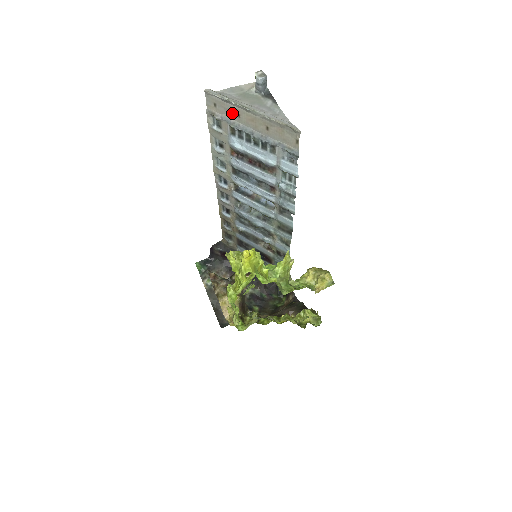
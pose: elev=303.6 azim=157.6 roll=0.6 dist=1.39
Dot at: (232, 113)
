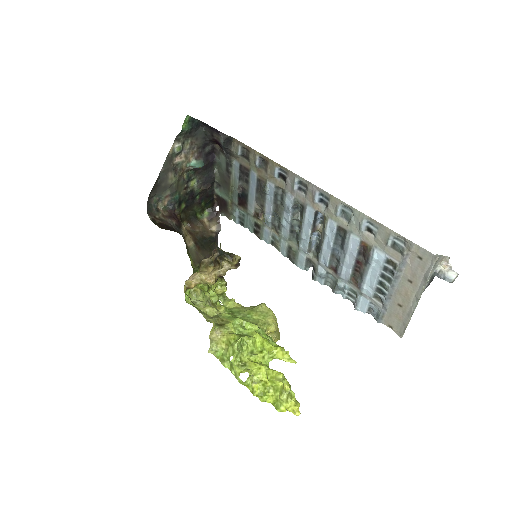
Dot at: (412, 274)
